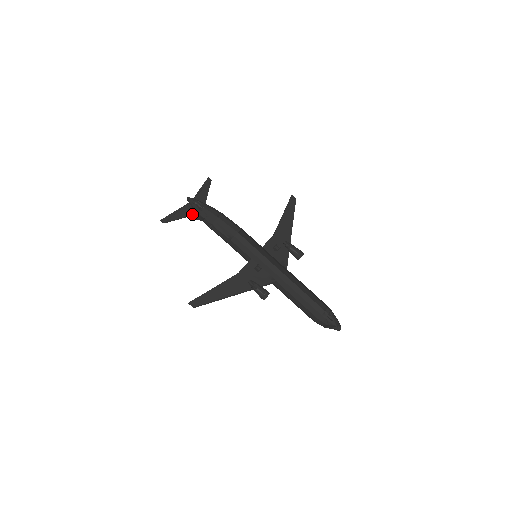
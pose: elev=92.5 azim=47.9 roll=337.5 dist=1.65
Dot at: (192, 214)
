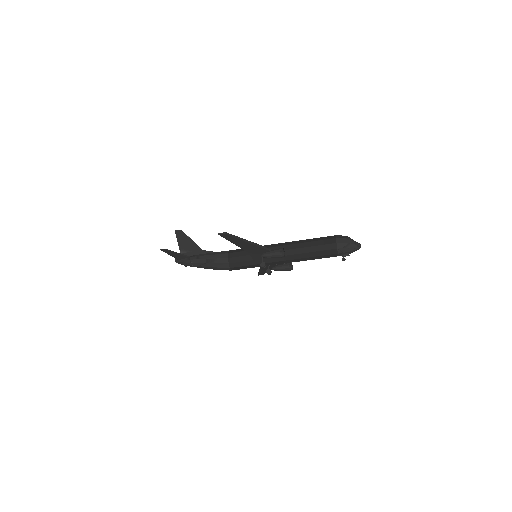
Dot at: occluded
